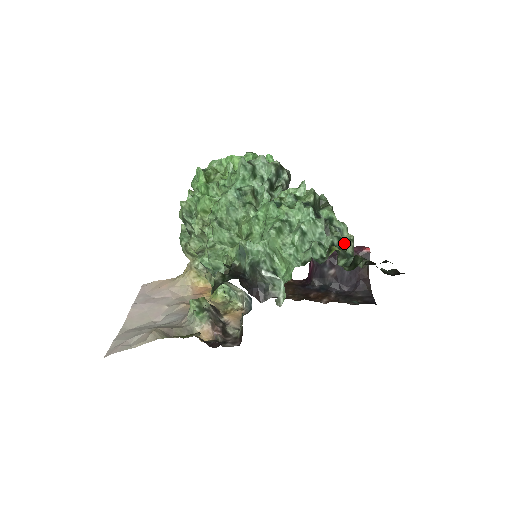
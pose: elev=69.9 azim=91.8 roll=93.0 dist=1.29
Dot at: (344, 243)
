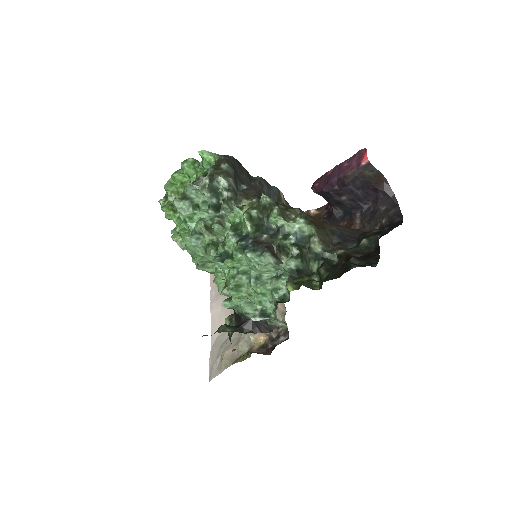
Dot at: (307, 245)
